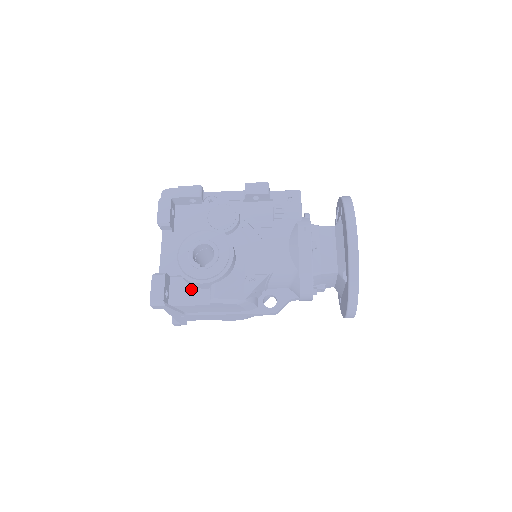
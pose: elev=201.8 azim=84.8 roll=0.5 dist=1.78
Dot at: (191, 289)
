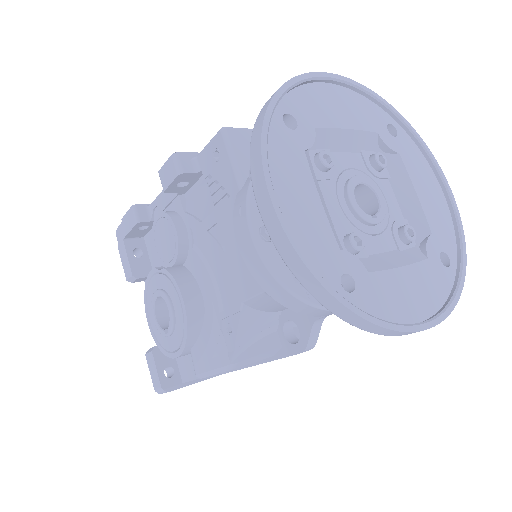
Dot at: (189, 355)
